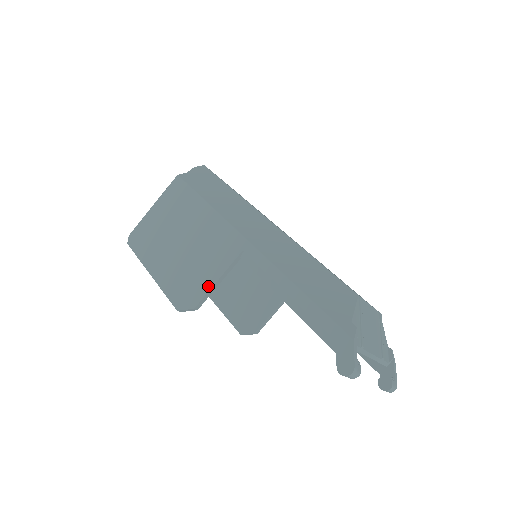
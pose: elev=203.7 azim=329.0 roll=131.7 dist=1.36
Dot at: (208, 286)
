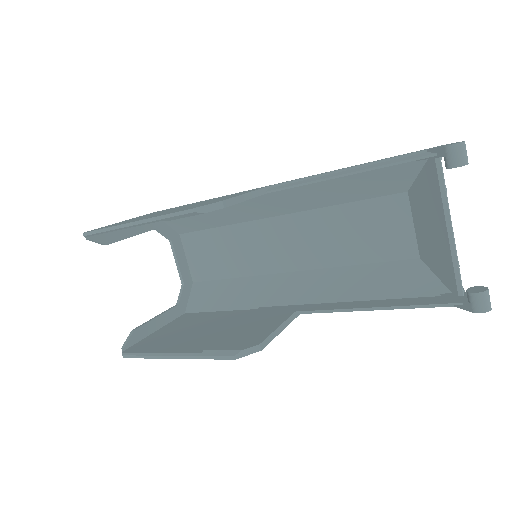
Dot at: occluded
